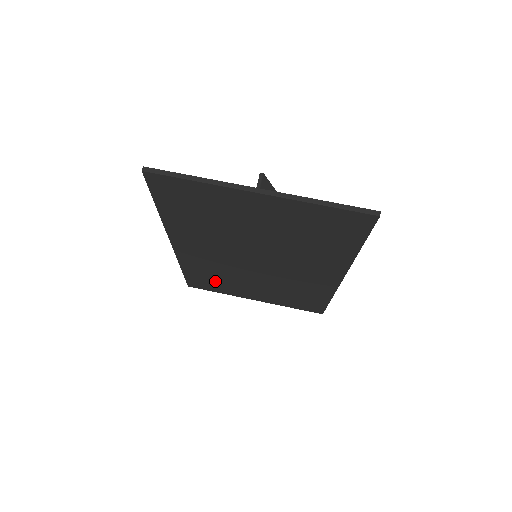
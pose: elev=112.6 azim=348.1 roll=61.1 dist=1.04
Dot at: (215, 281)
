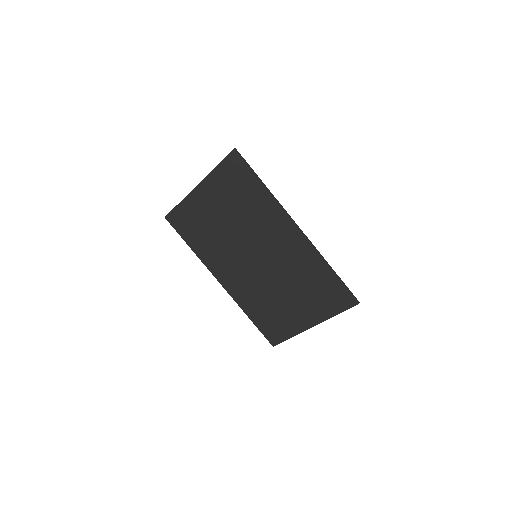
Dot at: (272, 317)
